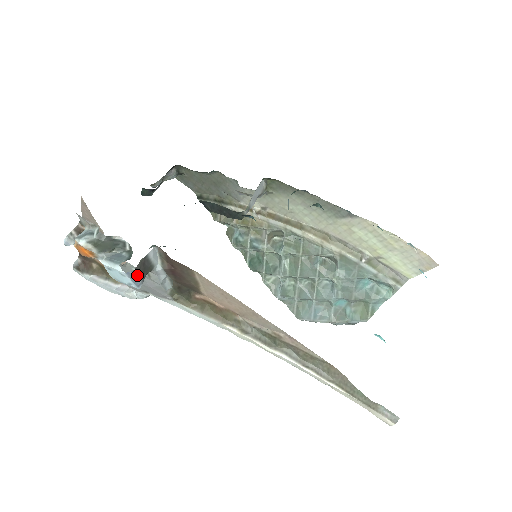
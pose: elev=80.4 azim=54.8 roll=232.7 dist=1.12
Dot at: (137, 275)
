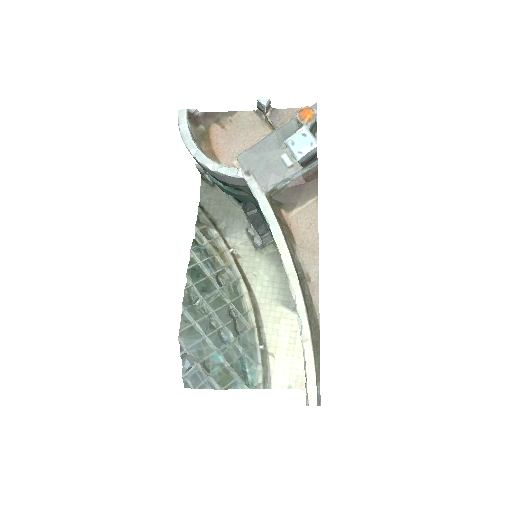
Dot at: (310, 156)
